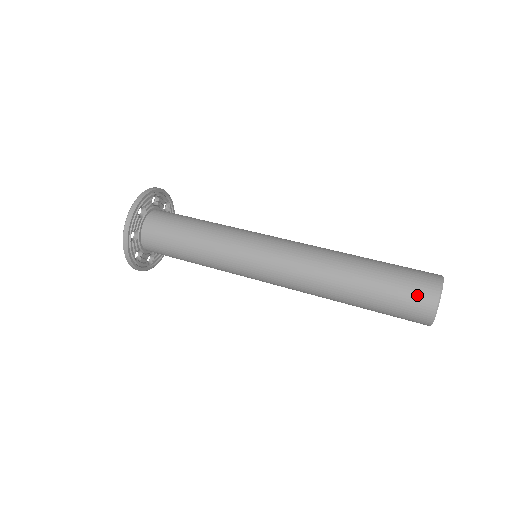
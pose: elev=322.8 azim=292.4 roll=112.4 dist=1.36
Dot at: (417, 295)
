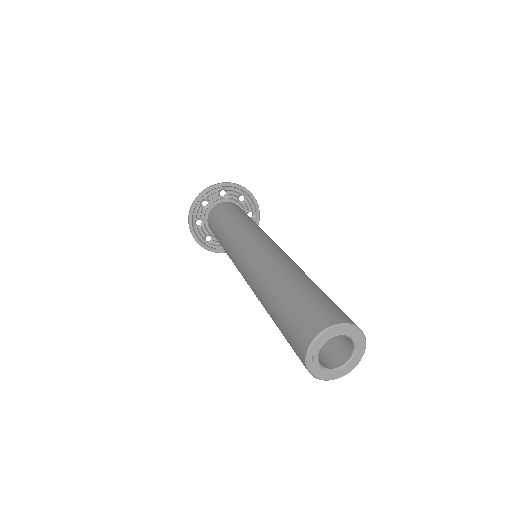
Dot at: (296, 336)
